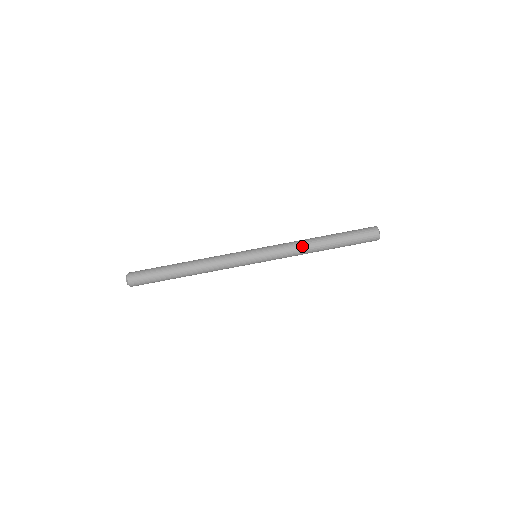
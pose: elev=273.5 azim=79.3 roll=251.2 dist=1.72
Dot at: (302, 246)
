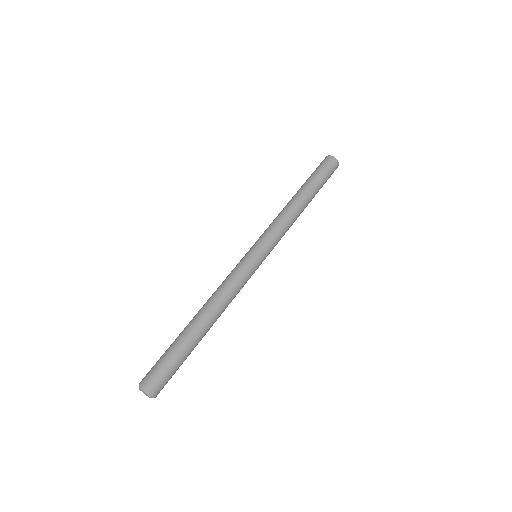
Dot at: (287, 212)
